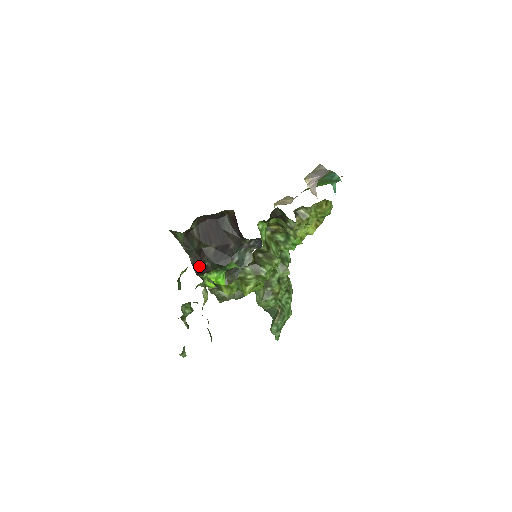
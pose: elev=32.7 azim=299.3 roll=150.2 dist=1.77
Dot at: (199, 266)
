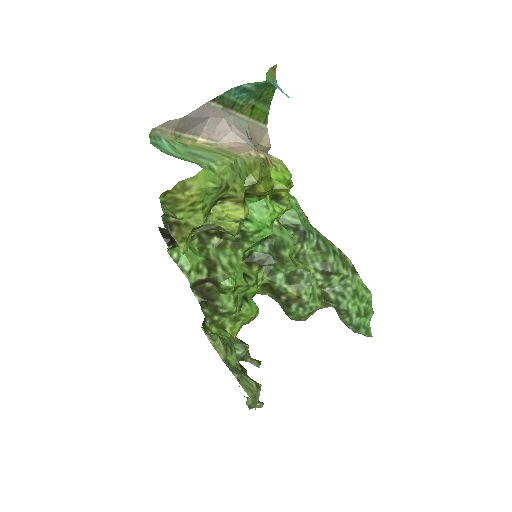
Dot at: occluded
